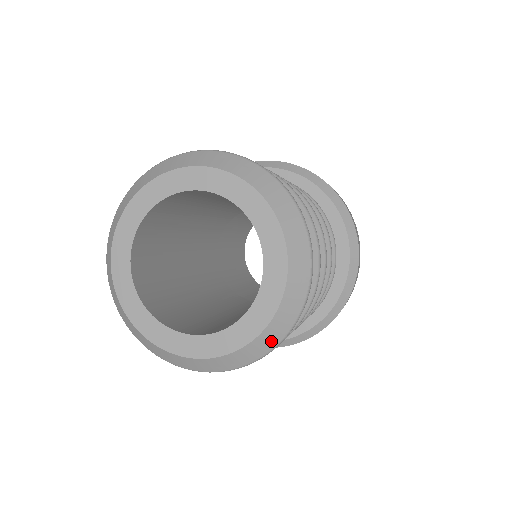
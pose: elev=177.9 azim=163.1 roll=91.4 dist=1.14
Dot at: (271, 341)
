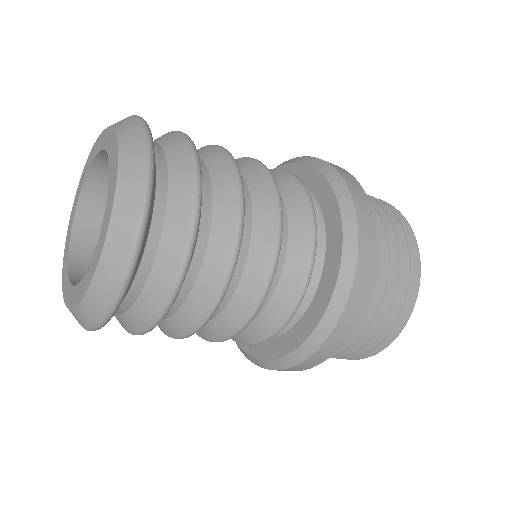
Dot at: (136, 163)
